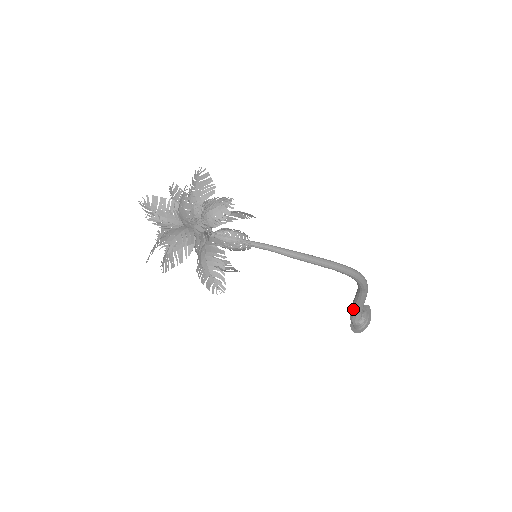
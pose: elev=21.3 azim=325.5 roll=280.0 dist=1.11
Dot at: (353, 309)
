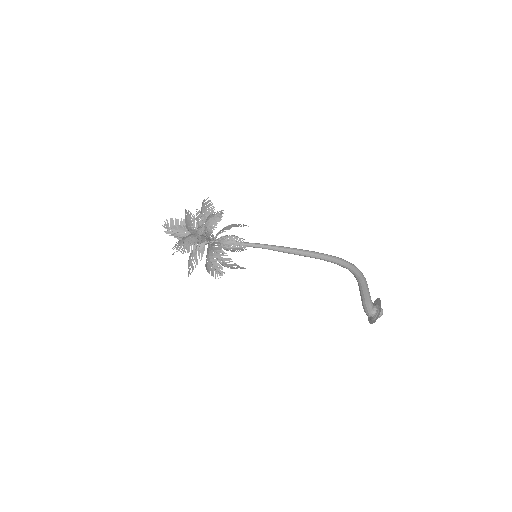
Dot at: (362, 301)
